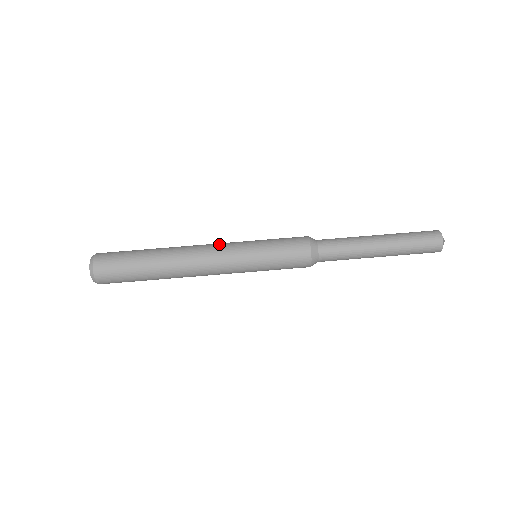
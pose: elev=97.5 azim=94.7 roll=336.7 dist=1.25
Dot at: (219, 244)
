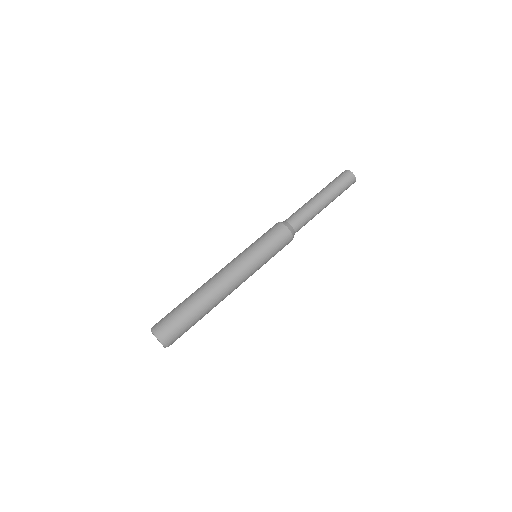
Dot at: (228, 264)
